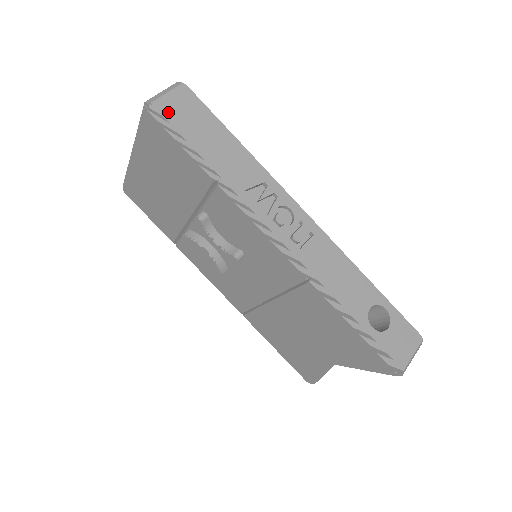
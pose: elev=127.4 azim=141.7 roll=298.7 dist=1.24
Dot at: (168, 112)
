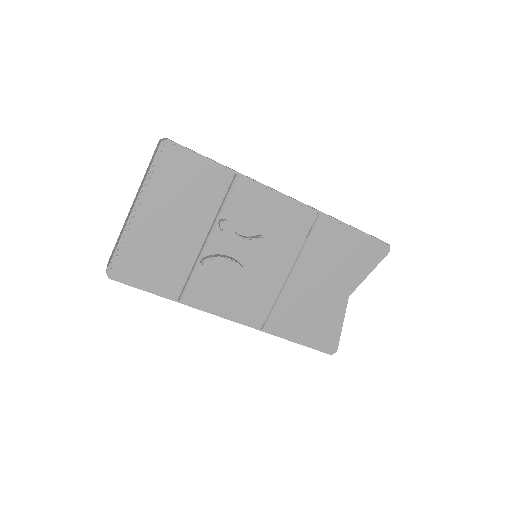
Dot at: occluded
